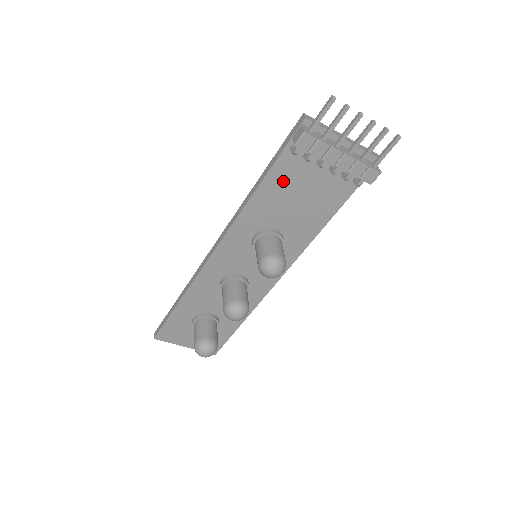
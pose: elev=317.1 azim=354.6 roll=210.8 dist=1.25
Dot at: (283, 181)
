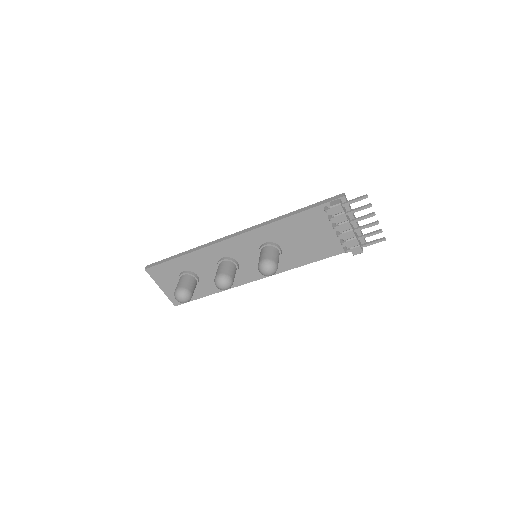
Dot at: (306, 222)
